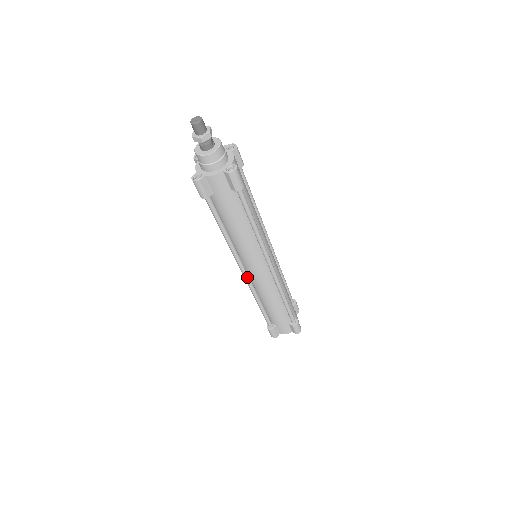
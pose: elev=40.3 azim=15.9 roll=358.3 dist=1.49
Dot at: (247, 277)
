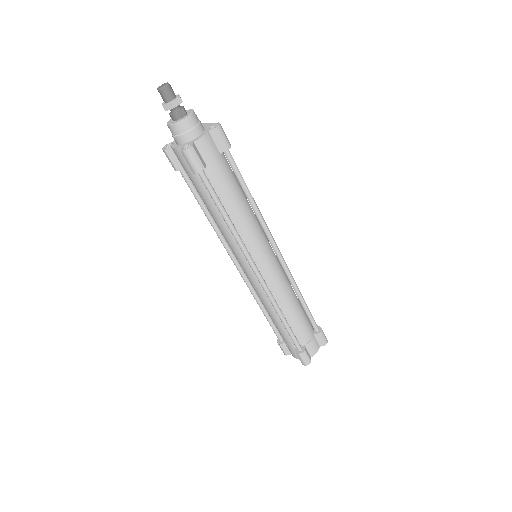
Dot at: (241, 273)
